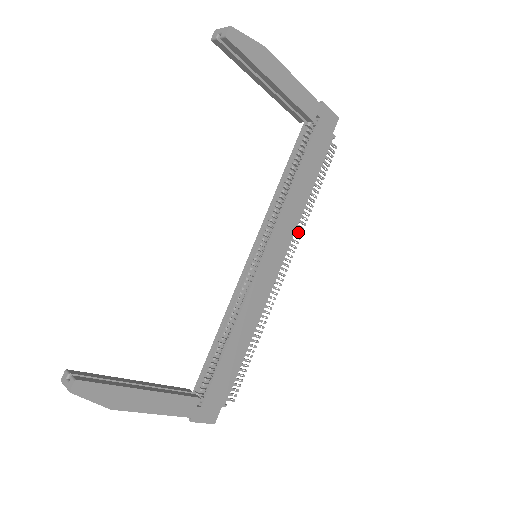
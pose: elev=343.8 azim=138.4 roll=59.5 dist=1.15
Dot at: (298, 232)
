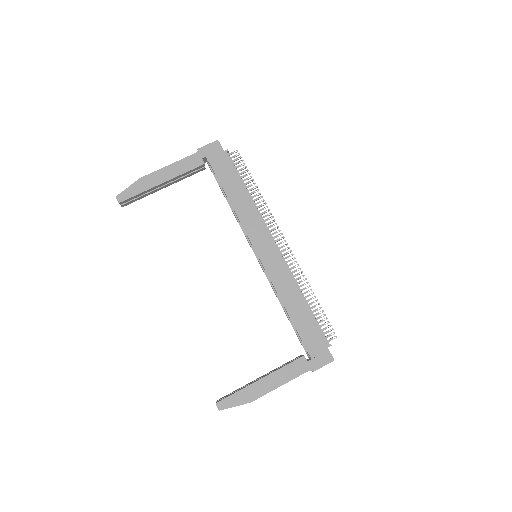
Dot at: occluded
